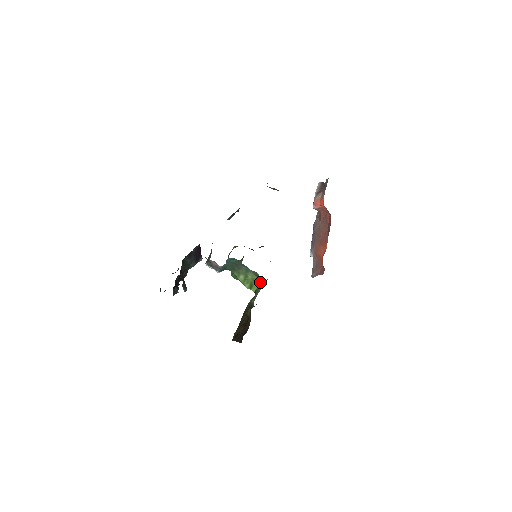
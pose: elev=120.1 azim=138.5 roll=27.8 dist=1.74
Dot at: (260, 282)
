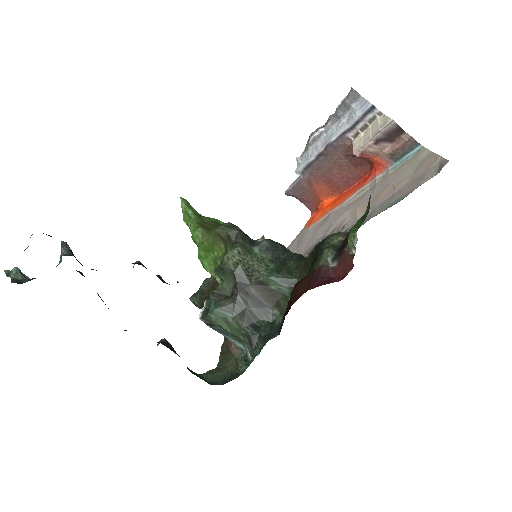
Dot at: occluded
